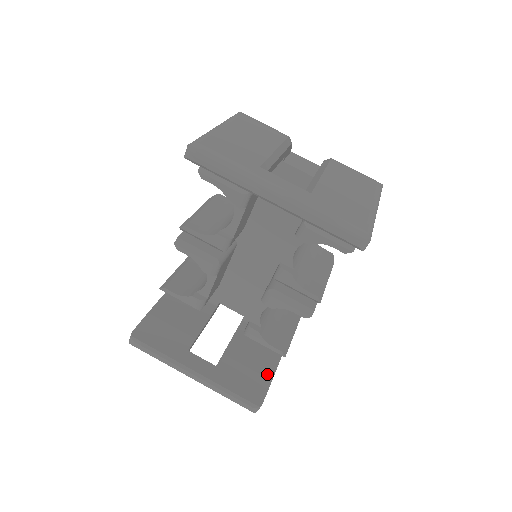
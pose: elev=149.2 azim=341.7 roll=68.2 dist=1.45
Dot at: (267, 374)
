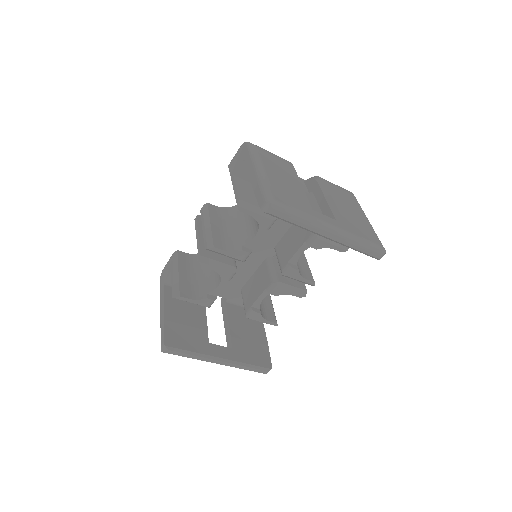
Dot at: (263, 342)
